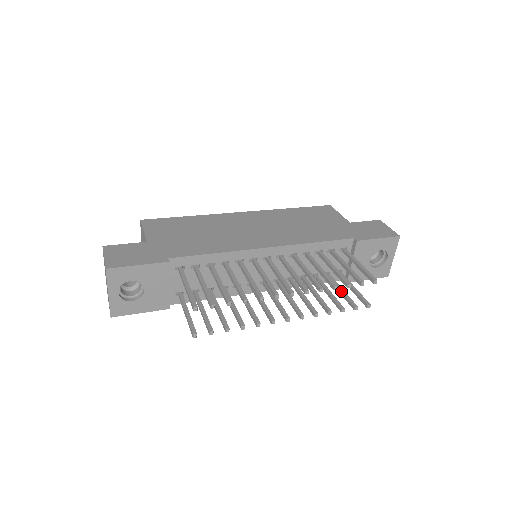
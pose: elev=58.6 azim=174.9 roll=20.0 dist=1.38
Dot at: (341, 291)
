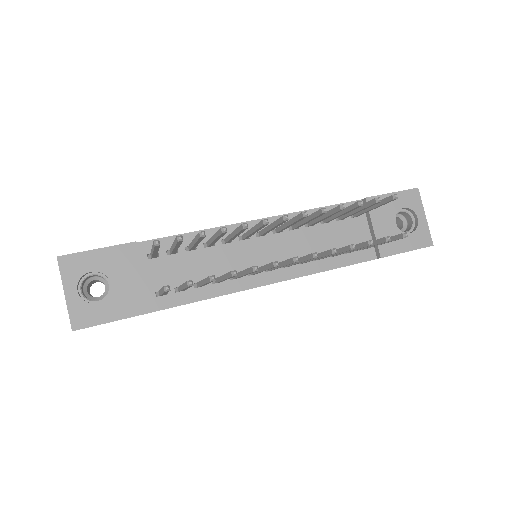
Dot at: occluded
